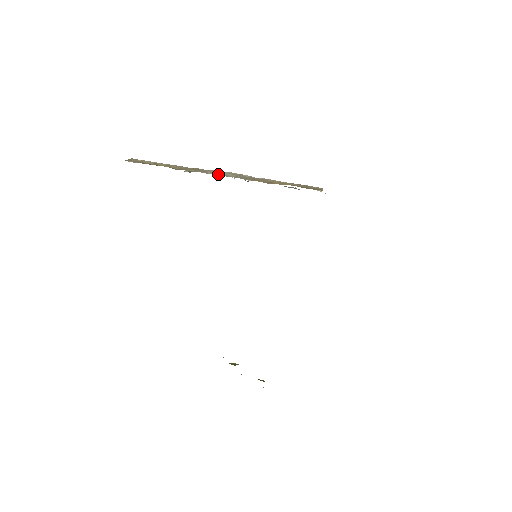
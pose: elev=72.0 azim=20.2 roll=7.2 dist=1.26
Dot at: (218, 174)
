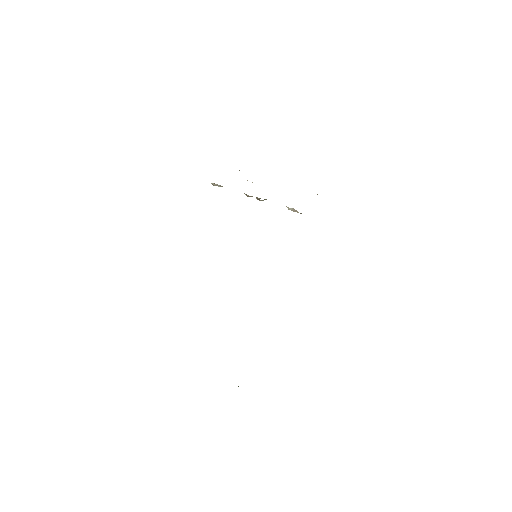
Dot at: occluded
